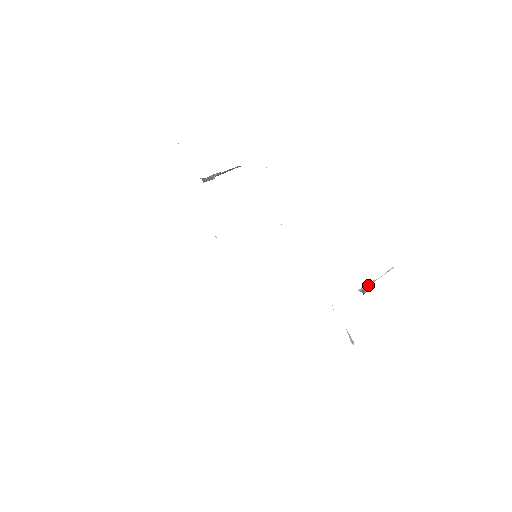
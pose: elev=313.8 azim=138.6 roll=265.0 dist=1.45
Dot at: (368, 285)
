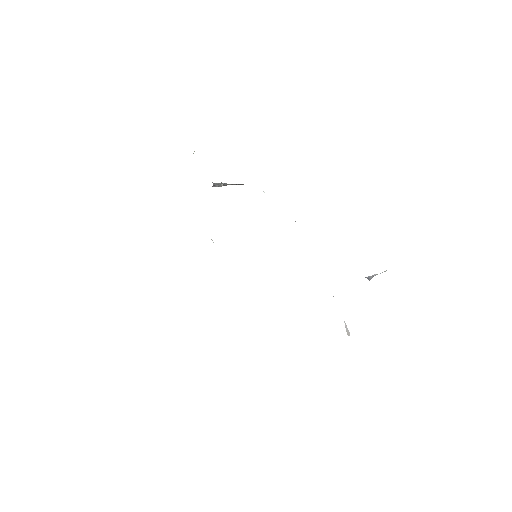
Dot at: (371, 276)
